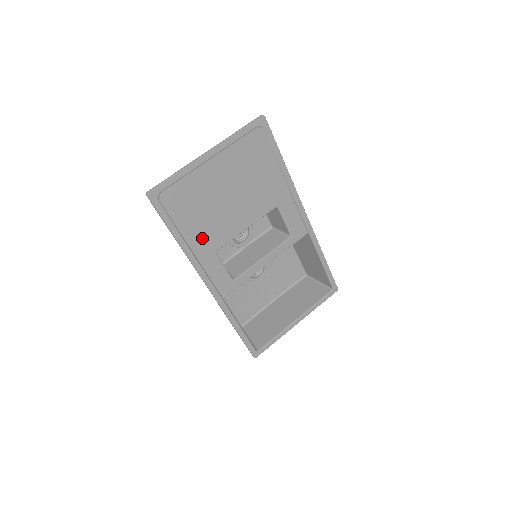
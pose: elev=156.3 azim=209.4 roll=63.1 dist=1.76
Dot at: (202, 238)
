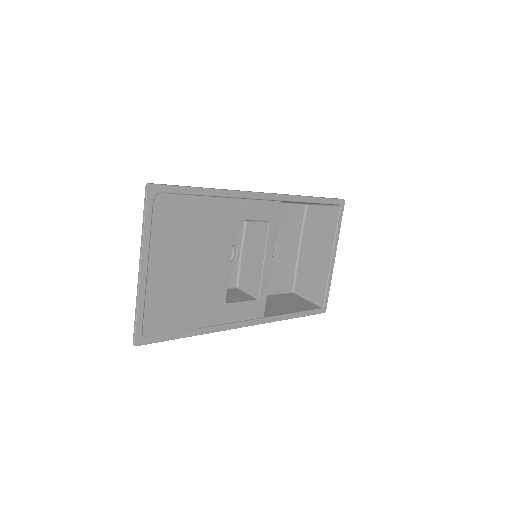
Dot at: (206, 311)
